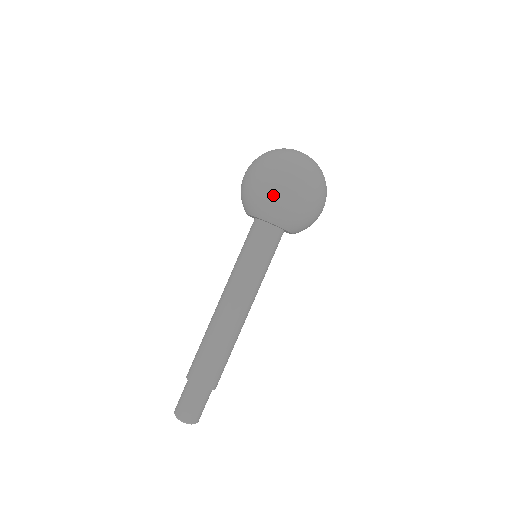
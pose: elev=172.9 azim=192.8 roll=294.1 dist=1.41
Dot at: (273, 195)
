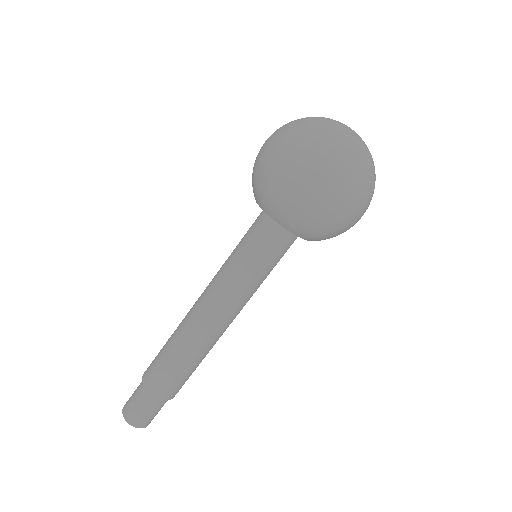
Dot at: (291, 192)
